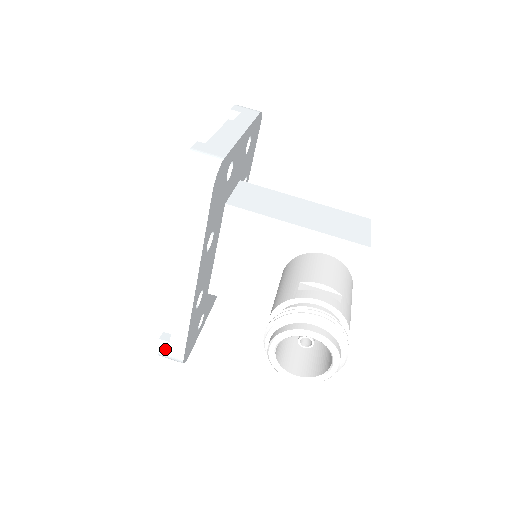
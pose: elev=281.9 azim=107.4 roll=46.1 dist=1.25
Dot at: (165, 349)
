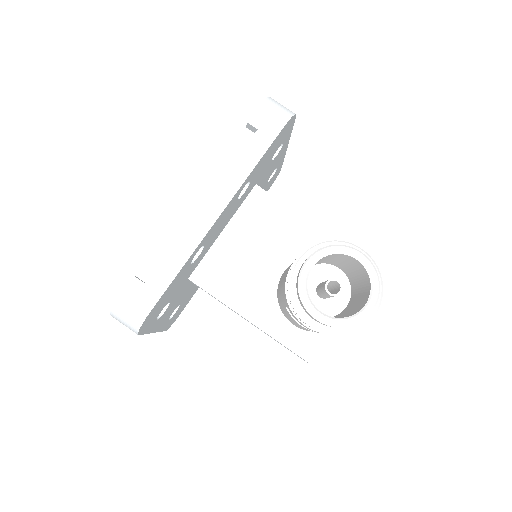
Dot at: (132, 293)
